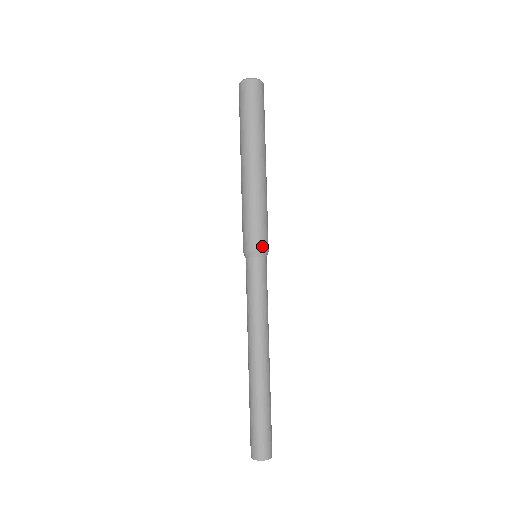
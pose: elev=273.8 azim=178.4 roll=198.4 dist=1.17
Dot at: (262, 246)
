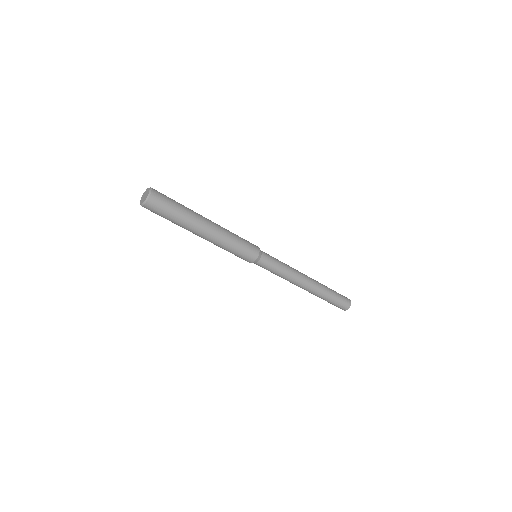
Dot at: (255, 256)
